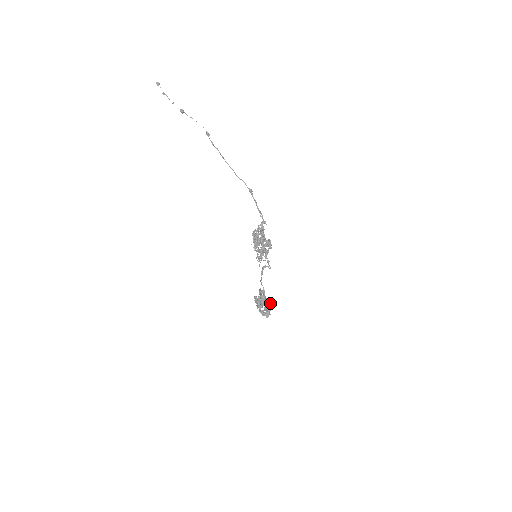
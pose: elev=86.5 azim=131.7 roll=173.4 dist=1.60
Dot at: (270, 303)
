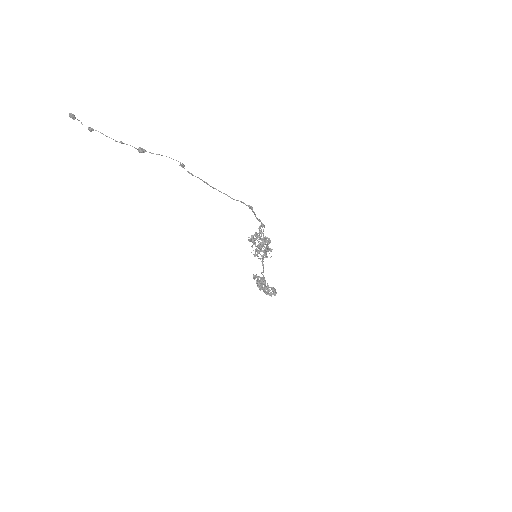
Dot at: occluded
